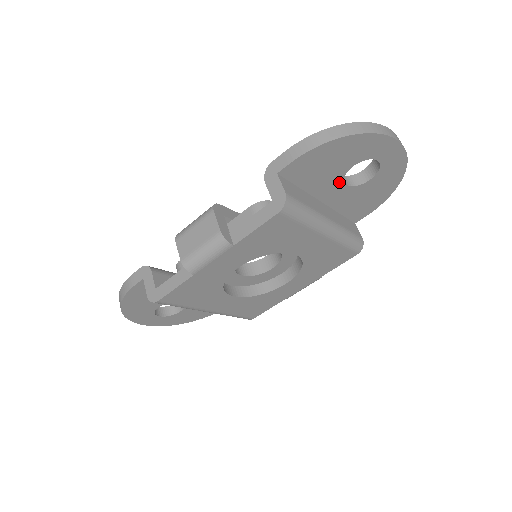
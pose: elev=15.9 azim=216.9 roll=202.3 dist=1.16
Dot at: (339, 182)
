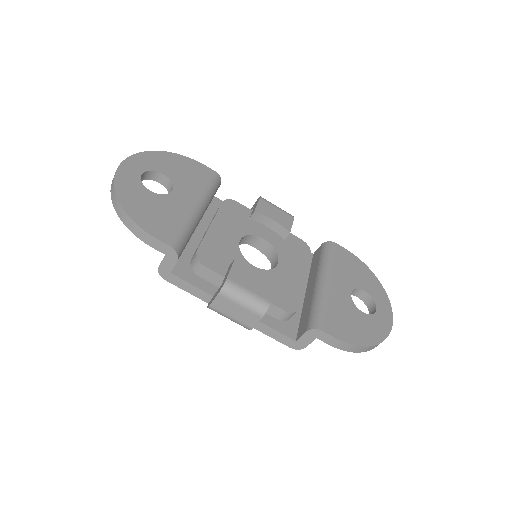
Dot at: occluded
